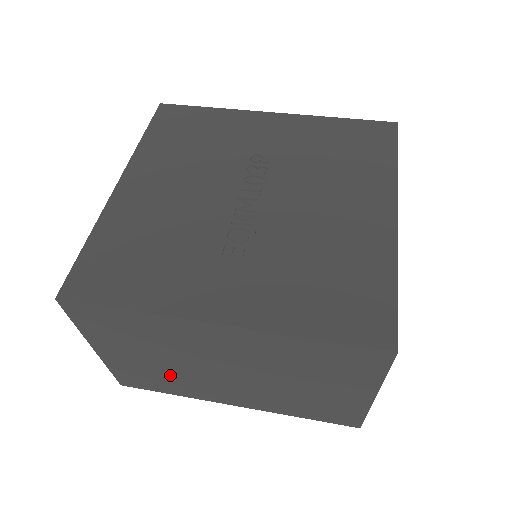
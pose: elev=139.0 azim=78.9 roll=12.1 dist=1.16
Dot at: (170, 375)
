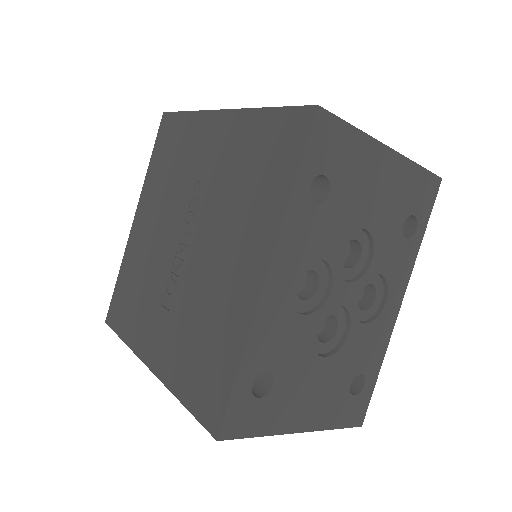
Dot at: occluded
